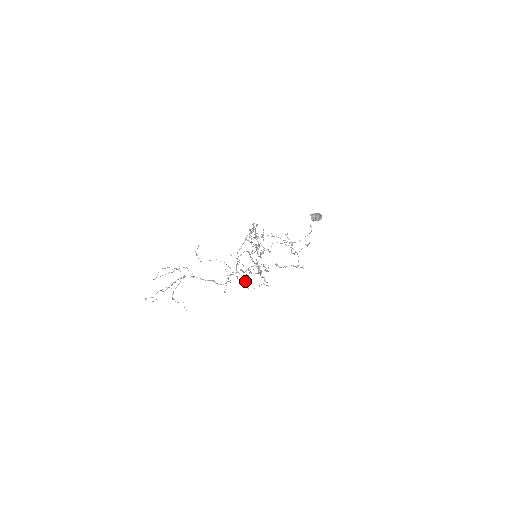
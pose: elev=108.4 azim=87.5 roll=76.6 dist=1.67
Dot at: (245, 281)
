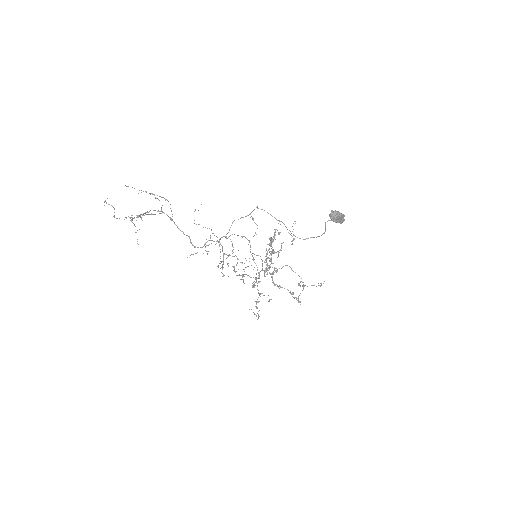
Dot at: (223, 261)
